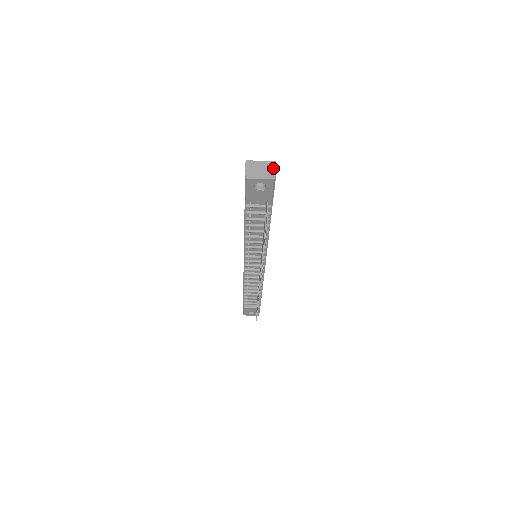
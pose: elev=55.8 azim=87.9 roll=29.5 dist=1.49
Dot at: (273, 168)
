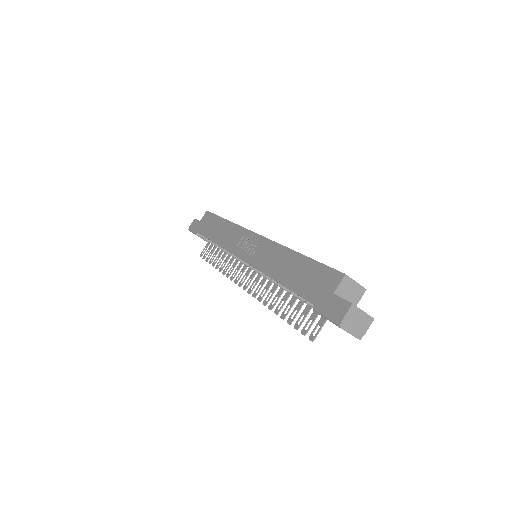
Dot at: (367, 326)
